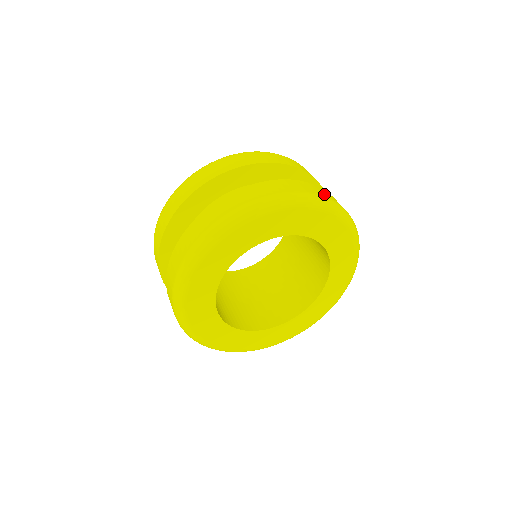
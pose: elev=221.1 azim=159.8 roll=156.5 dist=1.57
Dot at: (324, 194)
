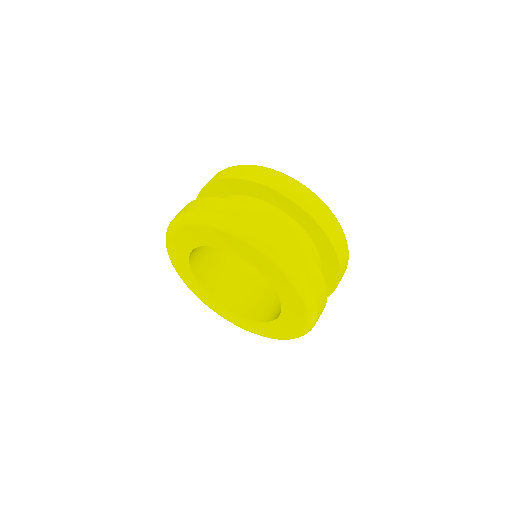
Dot at: (292, 254)
